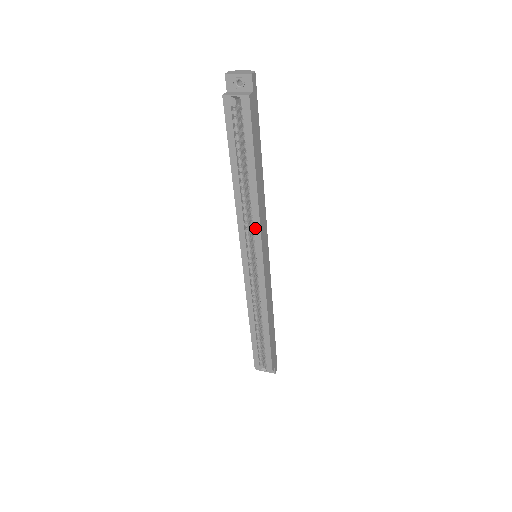
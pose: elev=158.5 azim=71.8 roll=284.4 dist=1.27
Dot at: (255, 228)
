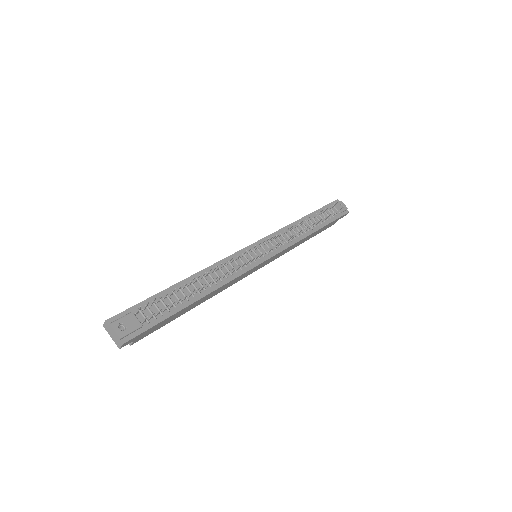
Dot at: occluded
